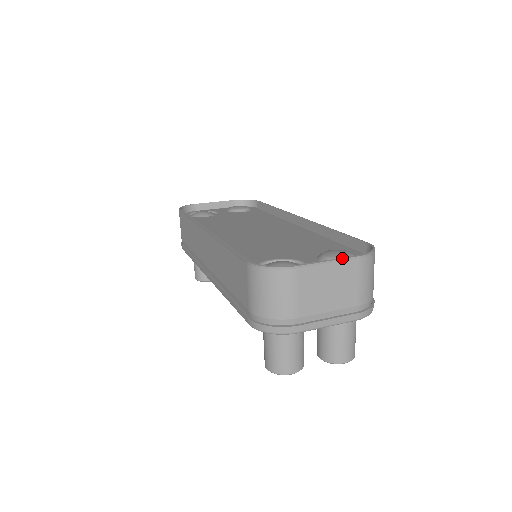
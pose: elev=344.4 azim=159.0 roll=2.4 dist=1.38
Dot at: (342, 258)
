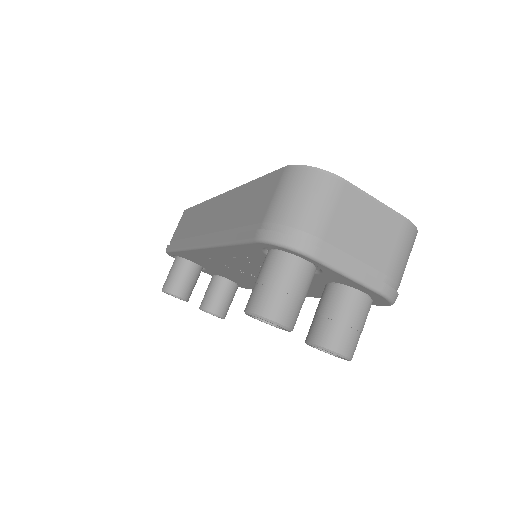
Dot at: (389, 207)
